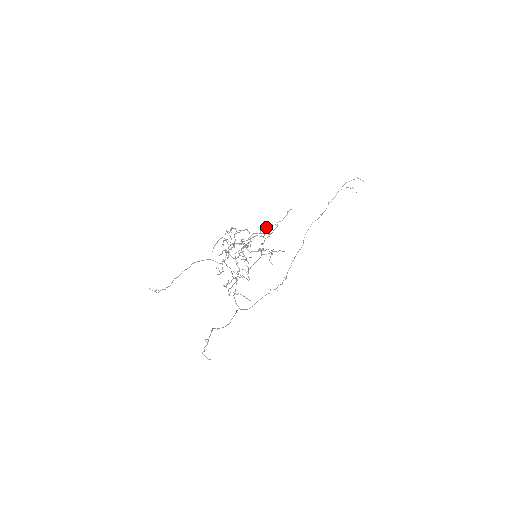
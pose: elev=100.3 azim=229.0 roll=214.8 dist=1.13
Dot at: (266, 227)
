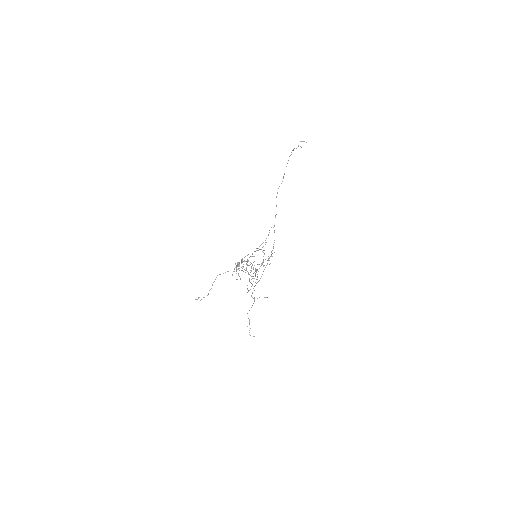
Dot at: (259, 246)
